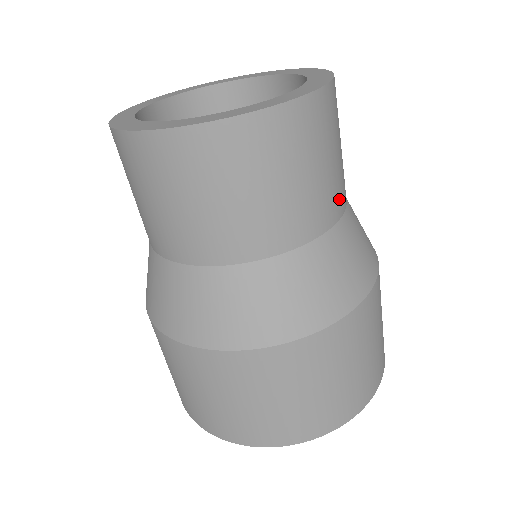
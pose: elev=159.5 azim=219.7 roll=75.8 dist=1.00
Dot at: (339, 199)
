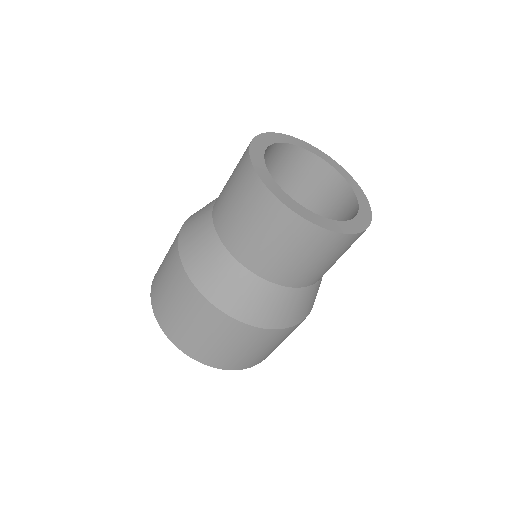
Dot at: occluded
